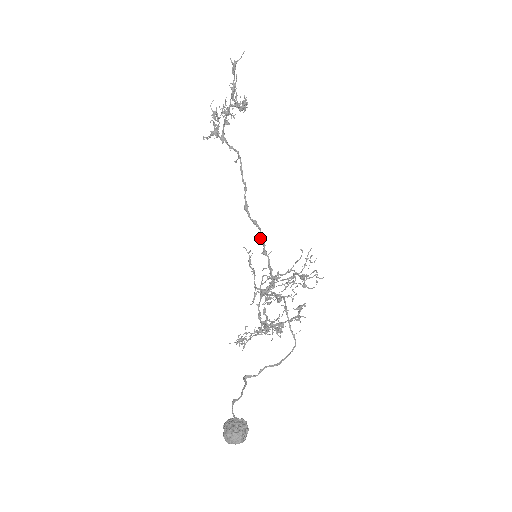
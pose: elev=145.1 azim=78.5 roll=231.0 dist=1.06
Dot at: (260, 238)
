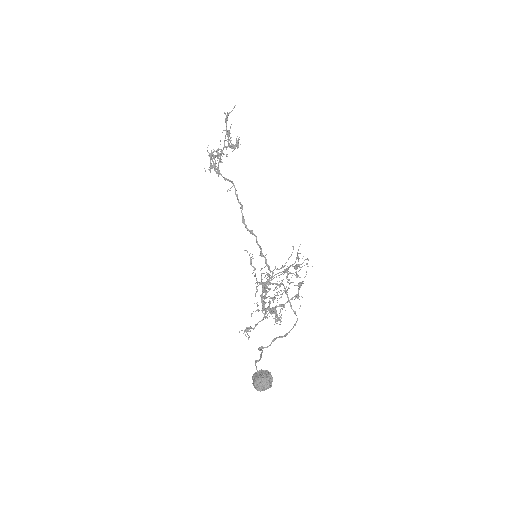
Dot at: (257, 243)
